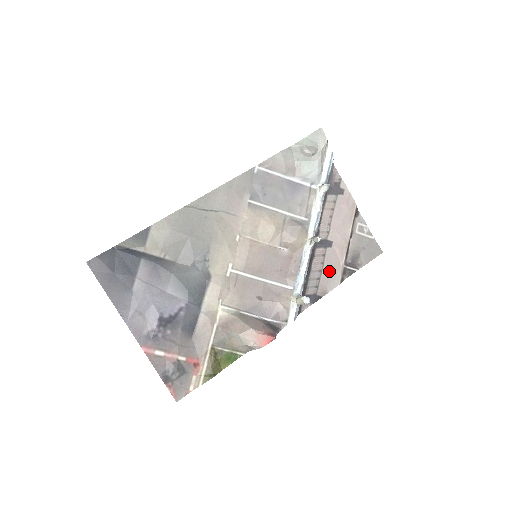
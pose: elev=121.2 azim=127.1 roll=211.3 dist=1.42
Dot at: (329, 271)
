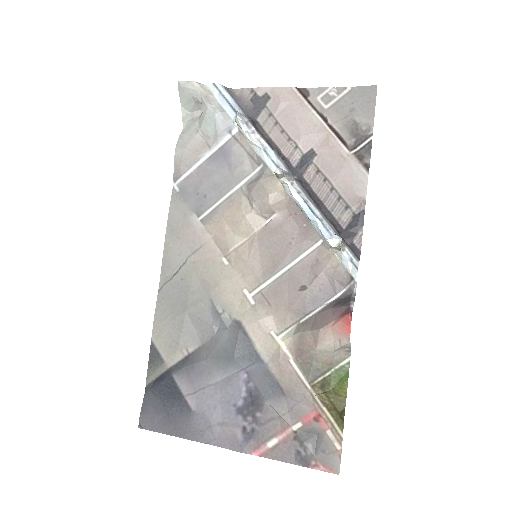
Dot at: (341, 178)
